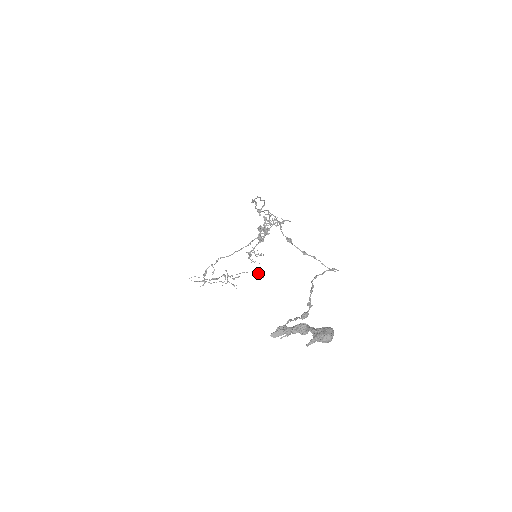
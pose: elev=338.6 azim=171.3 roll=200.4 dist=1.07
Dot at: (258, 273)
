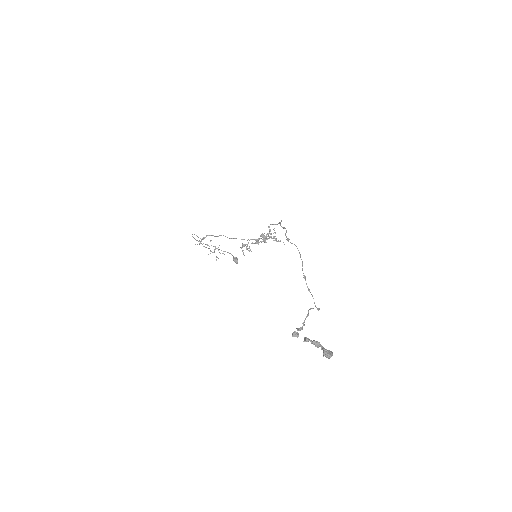
Dot at: (236, 259)
